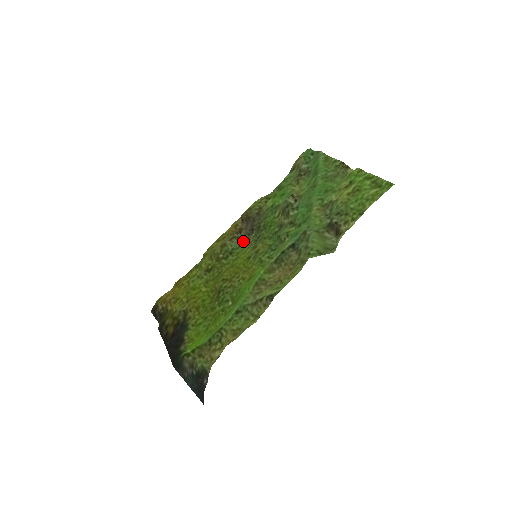
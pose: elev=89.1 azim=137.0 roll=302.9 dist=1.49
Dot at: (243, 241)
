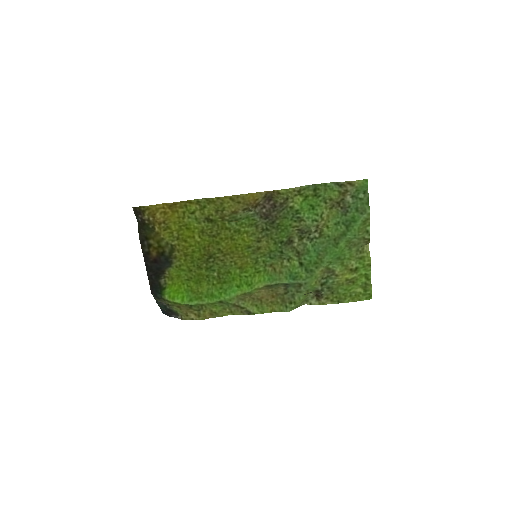
Dot at: (253, 217)
